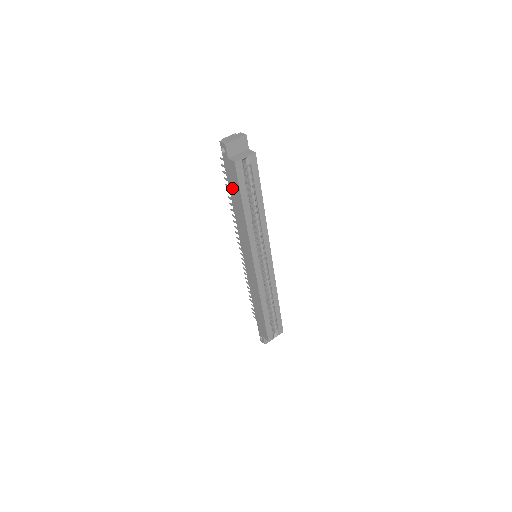
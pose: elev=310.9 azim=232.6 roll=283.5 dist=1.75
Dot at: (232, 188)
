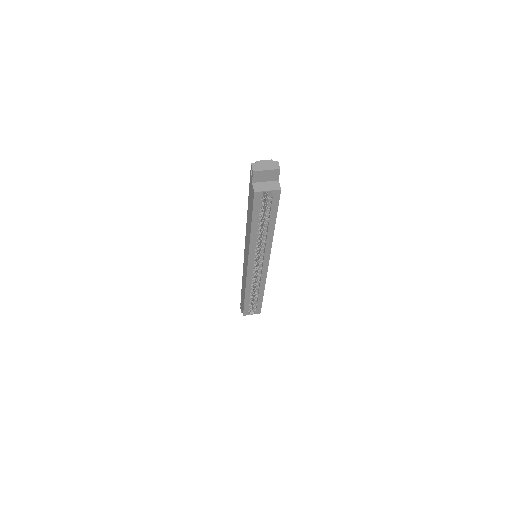
Dot at: (249, 204)
